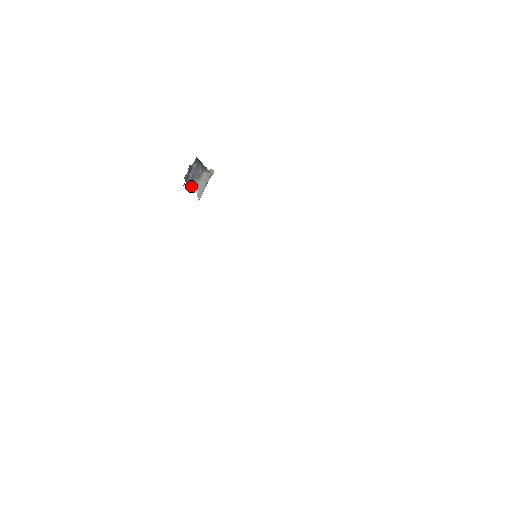
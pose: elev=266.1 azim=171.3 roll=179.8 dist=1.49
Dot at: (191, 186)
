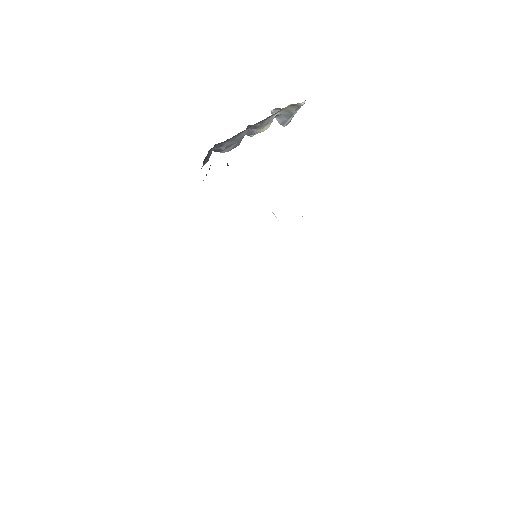
Dot at: (239, 143)
